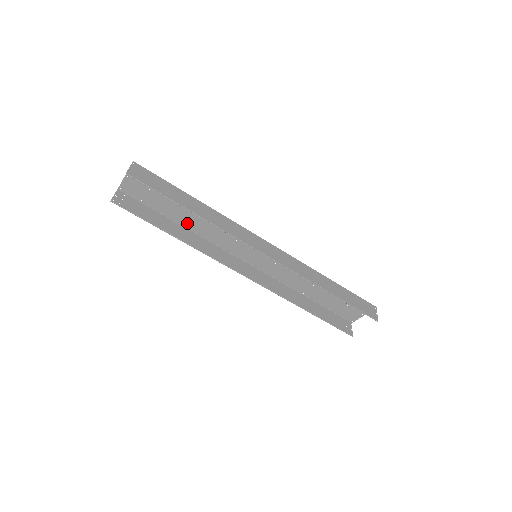
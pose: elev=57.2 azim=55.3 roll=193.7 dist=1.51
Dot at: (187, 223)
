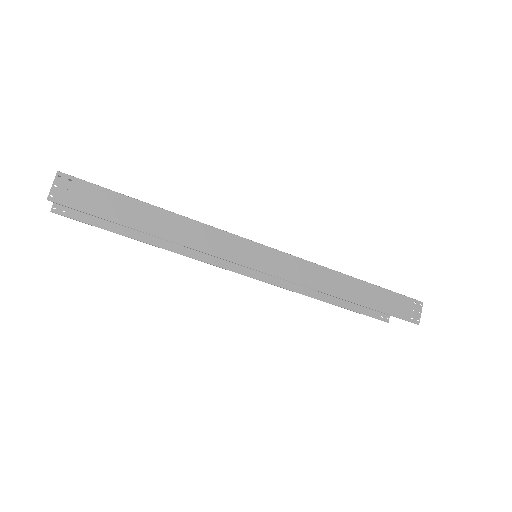
Dot at: occluded
